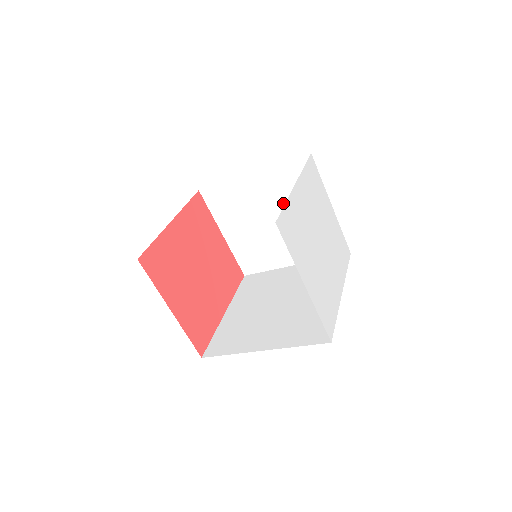
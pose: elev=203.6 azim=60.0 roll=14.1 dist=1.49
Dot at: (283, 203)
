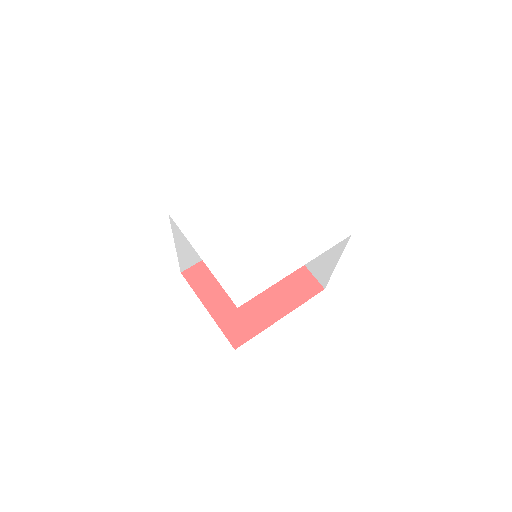
Dot at: occluded
